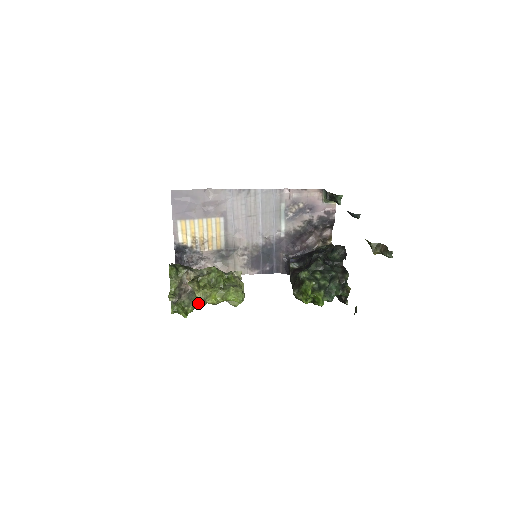
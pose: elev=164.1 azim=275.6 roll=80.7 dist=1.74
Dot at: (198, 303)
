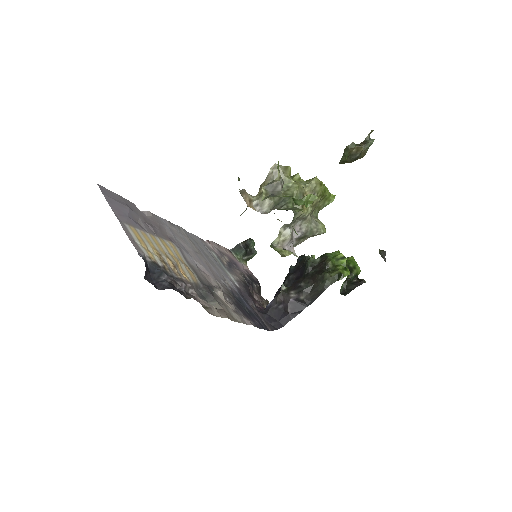
Dot at: occluded
